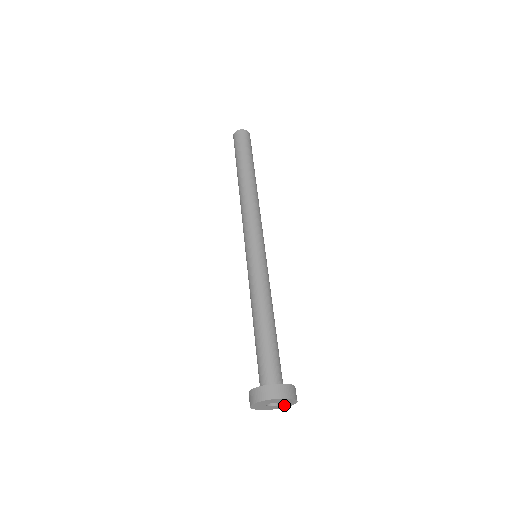
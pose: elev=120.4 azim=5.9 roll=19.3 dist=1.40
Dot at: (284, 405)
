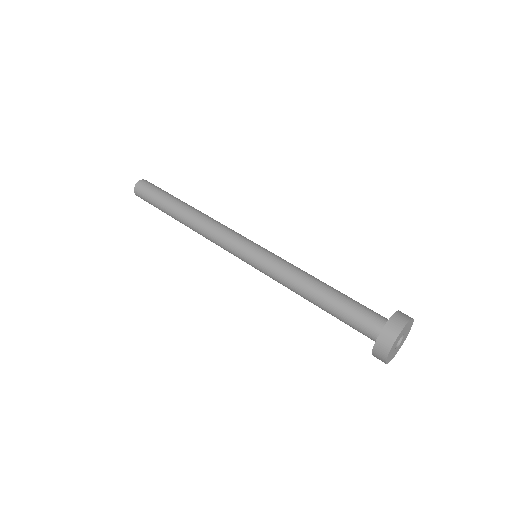
Dot at: (399, 347)
